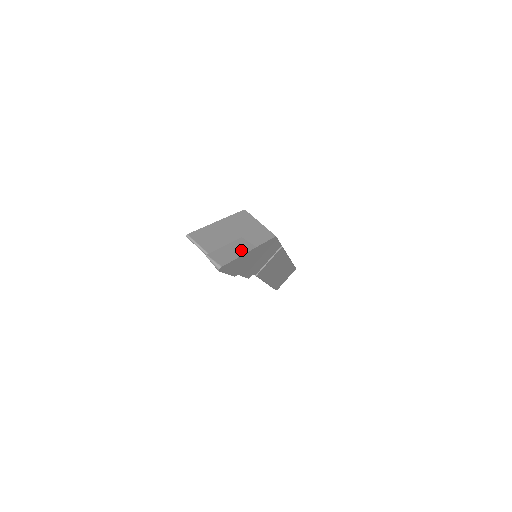
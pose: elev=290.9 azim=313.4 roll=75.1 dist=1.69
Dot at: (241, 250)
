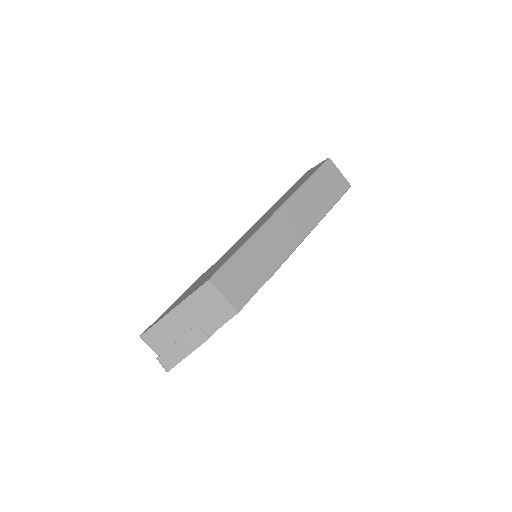
Dot at: (191, 347)
